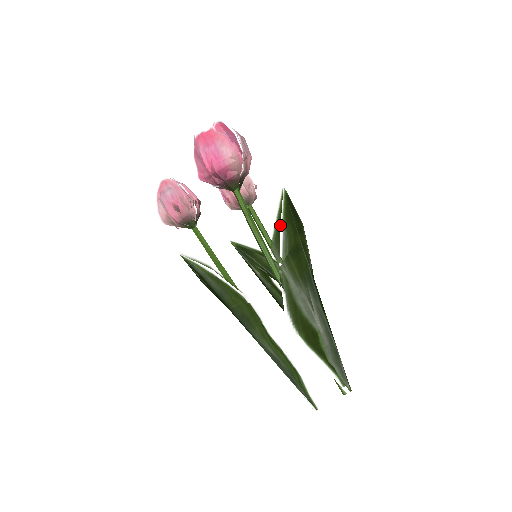
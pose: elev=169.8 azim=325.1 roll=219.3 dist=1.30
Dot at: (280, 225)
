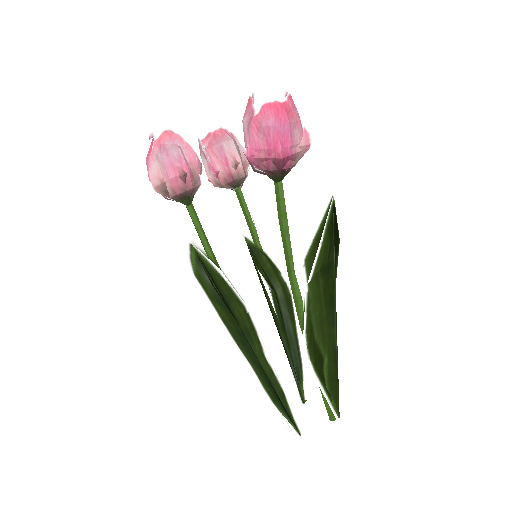
Dot at: (319, 237)
